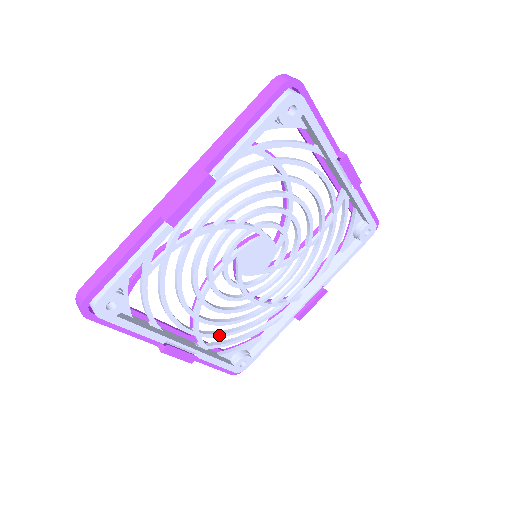
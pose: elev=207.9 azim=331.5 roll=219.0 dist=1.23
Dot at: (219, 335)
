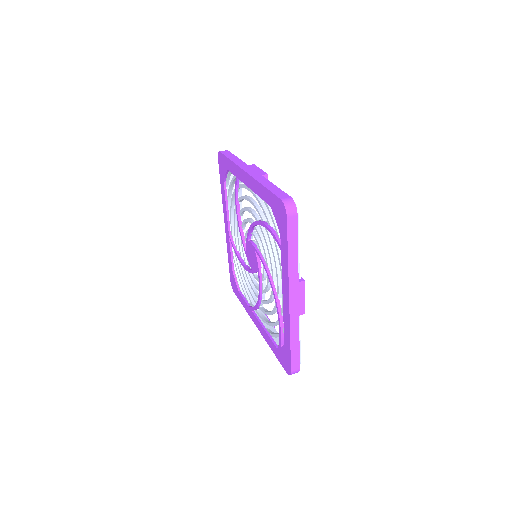
Dot at: occluded
